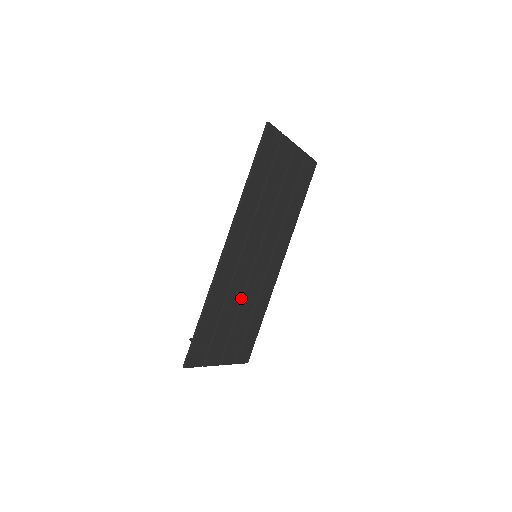
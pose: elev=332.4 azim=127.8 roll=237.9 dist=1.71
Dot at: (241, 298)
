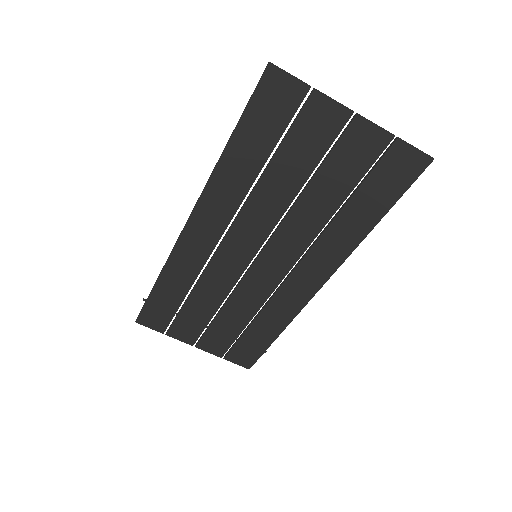
Dot at: (227, 294)
